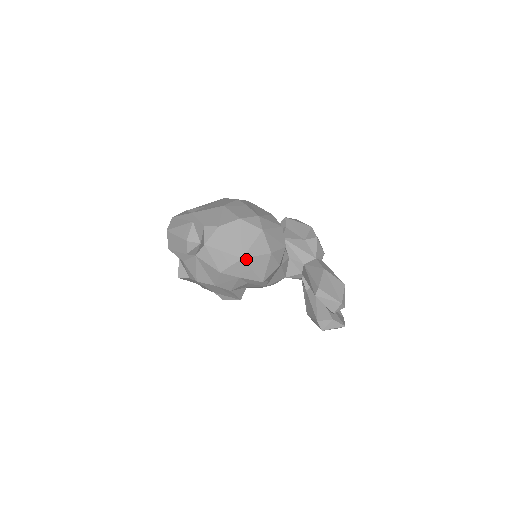
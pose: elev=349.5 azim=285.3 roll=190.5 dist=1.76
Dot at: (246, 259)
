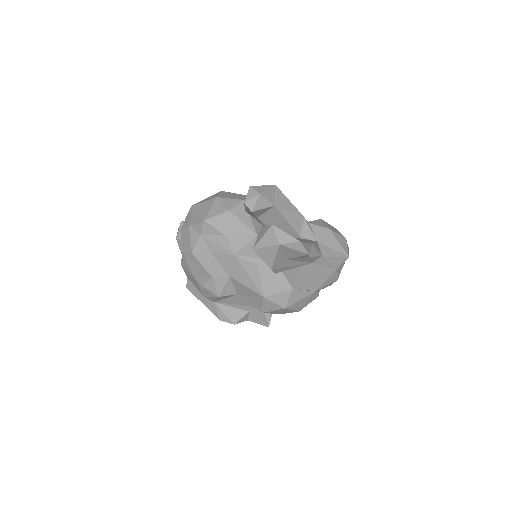
Dot at: (195, 206)
